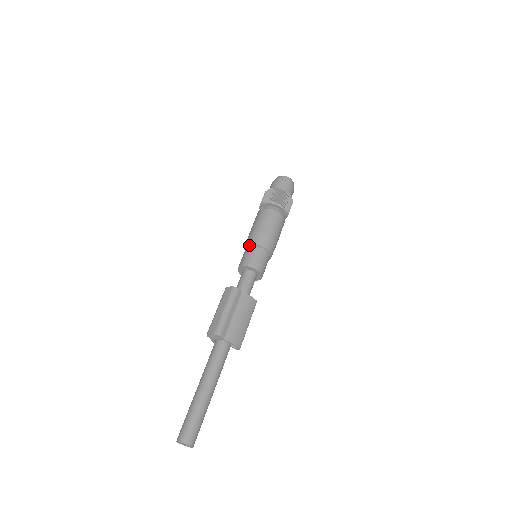
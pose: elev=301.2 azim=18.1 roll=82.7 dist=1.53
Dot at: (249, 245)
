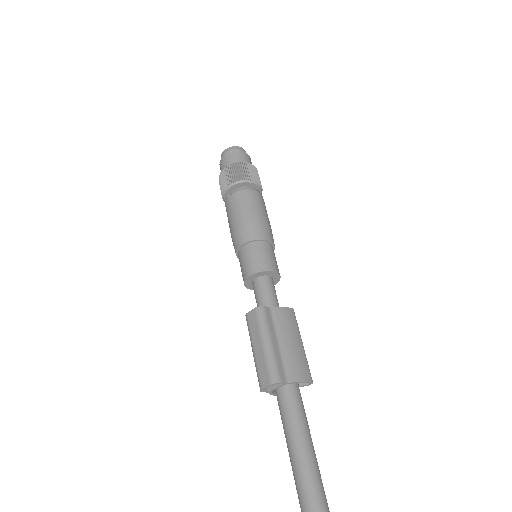
Dot at: (240, 247)
